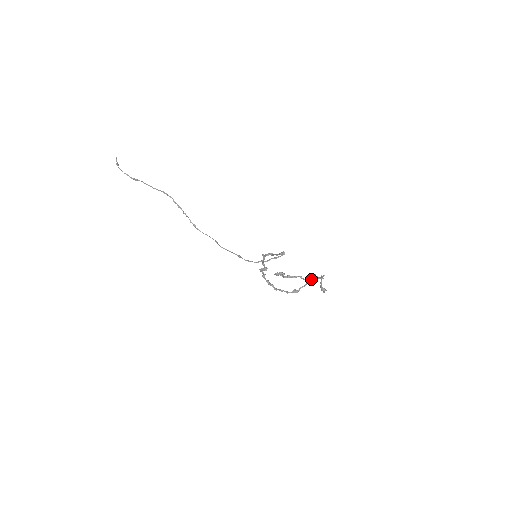
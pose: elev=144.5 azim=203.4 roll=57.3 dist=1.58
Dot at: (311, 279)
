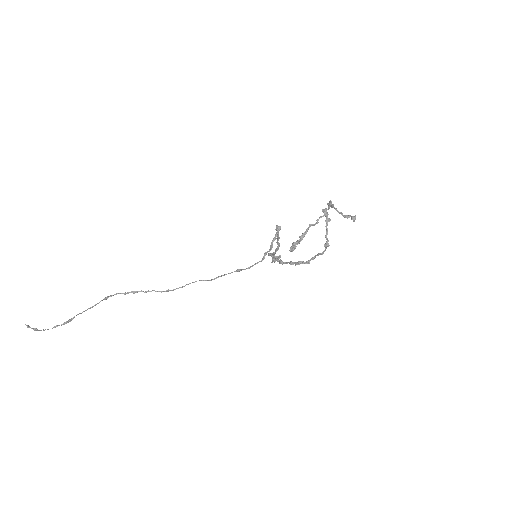
Dot at: occluded
